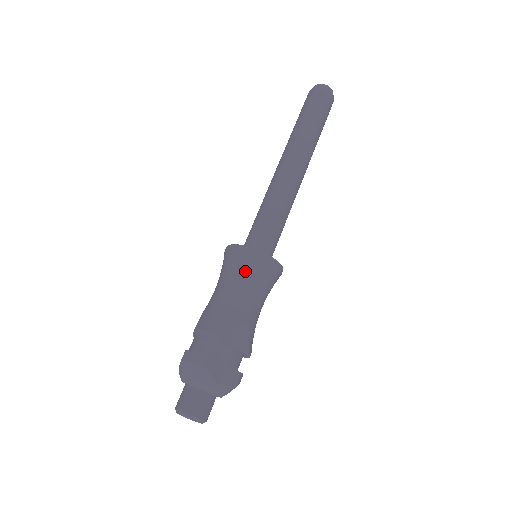
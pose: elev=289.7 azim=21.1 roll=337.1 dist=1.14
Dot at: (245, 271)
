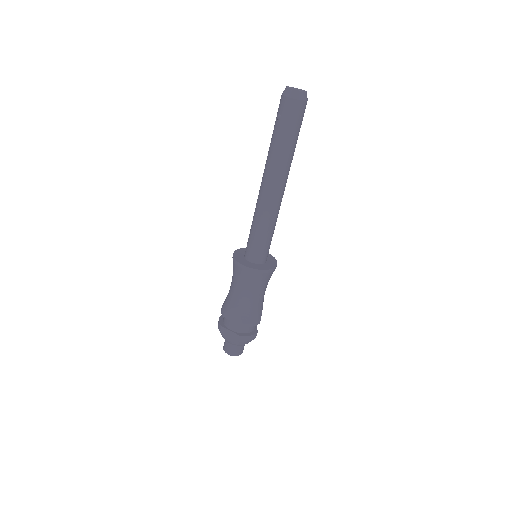
Dot at: (267, 281)
